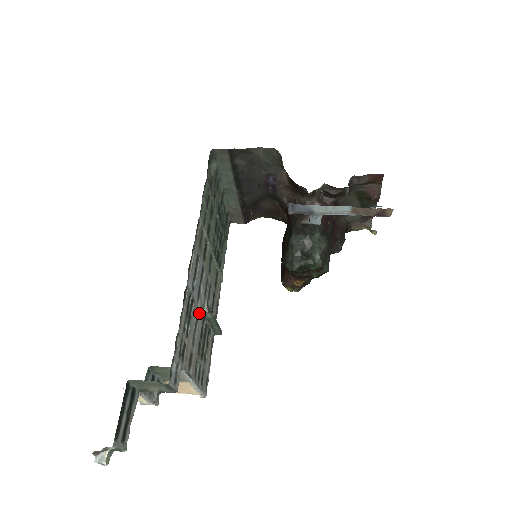
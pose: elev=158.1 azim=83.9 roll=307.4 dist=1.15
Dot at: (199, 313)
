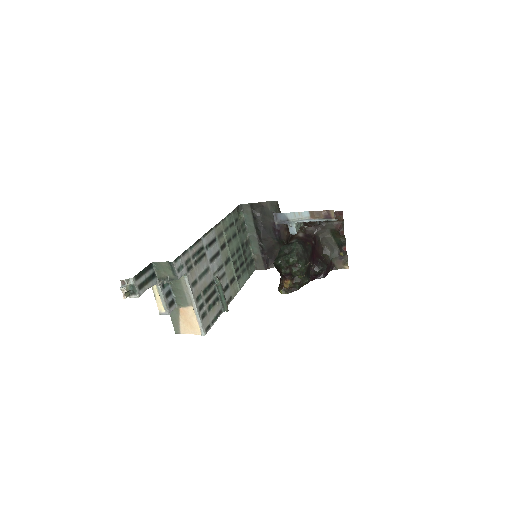
Dot at: (210, 271)
